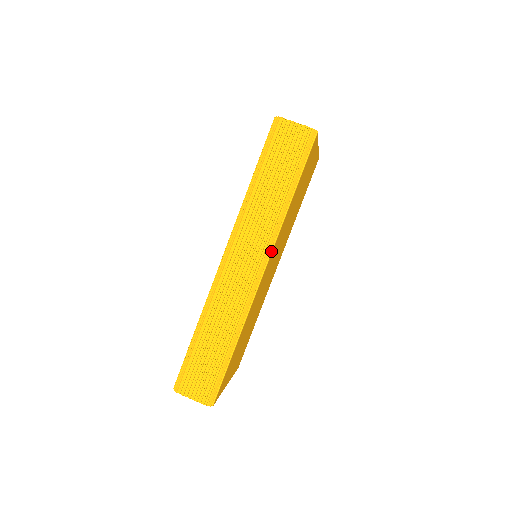
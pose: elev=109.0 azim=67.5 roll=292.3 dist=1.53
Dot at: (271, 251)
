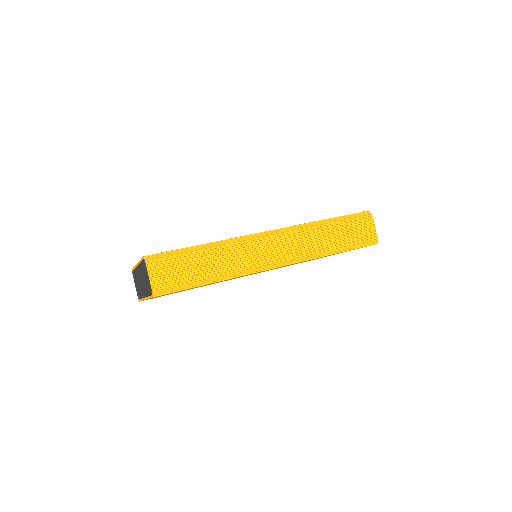
Dot at: (293, 263)
